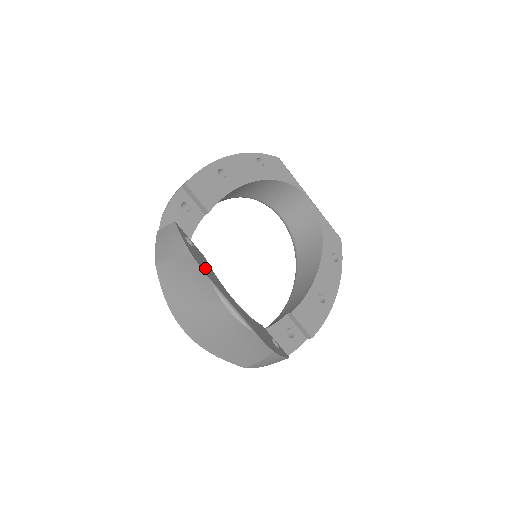
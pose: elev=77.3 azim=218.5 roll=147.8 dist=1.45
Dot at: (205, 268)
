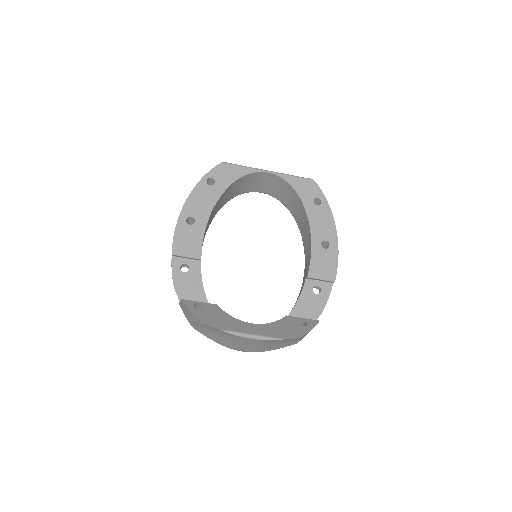
Dot at: (218, 322)
